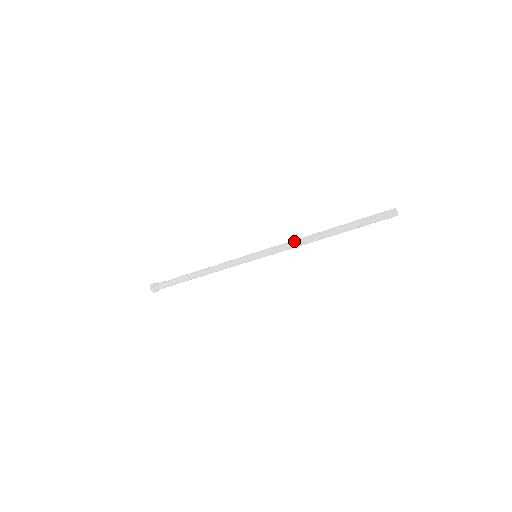
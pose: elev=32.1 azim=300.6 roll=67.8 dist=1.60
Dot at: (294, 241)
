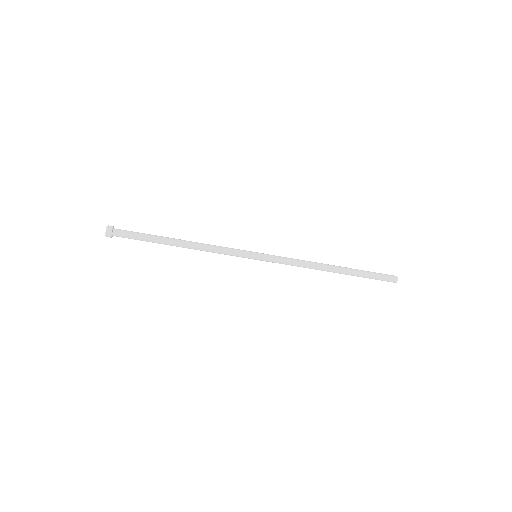
Dot at: (303, 261)
